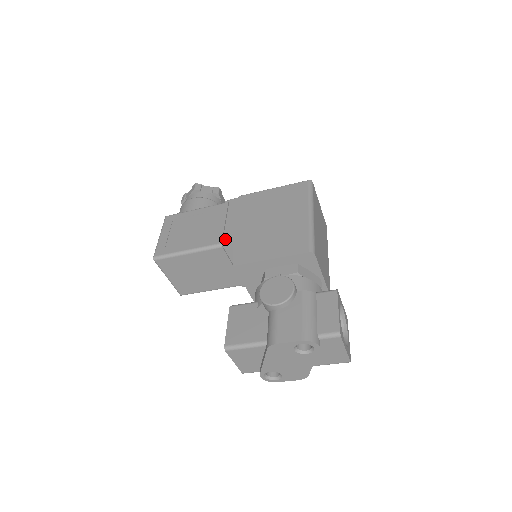
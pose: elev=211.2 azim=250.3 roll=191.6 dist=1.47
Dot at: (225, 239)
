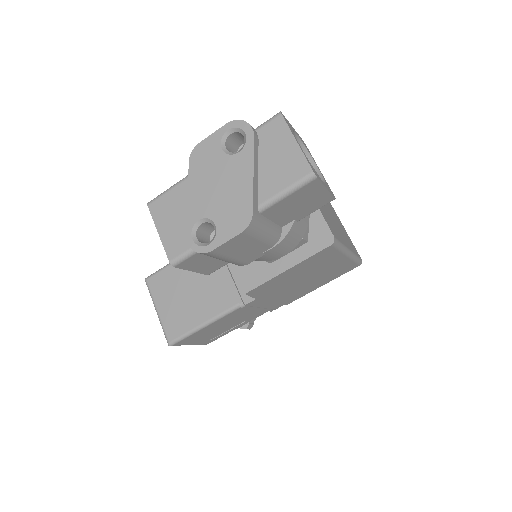
Dot at: occluded
